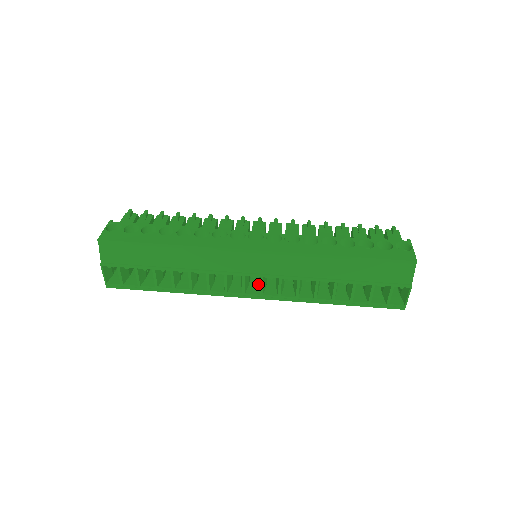
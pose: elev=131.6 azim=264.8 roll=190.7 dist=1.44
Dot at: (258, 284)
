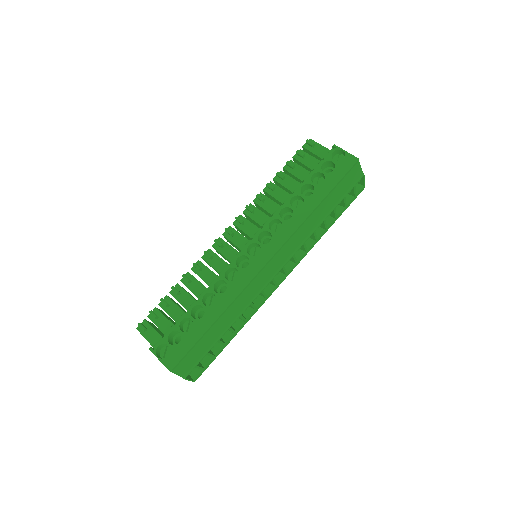
Dot at: occluded
